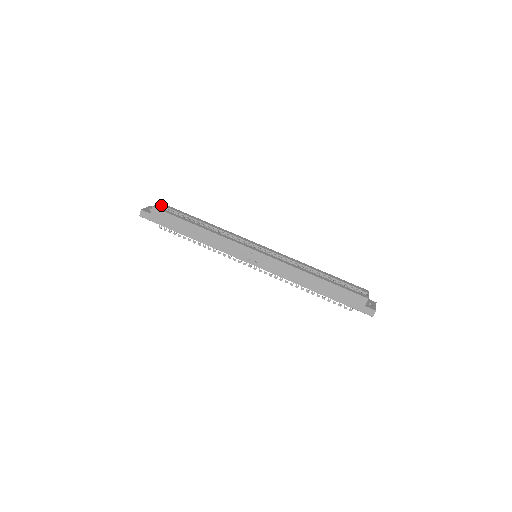
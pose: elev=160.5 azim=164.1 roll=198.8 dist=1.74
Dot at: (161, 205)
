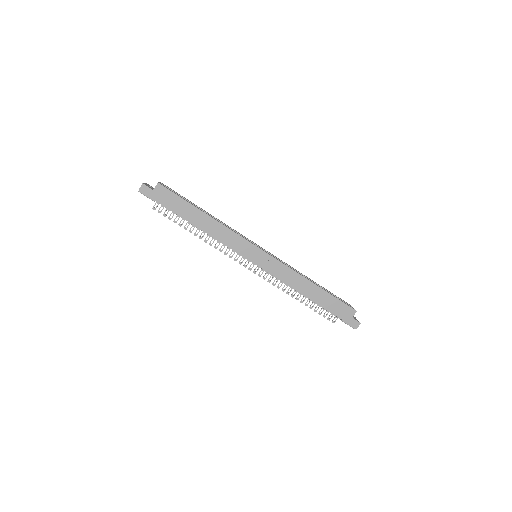
Dot at: (163, 184)
